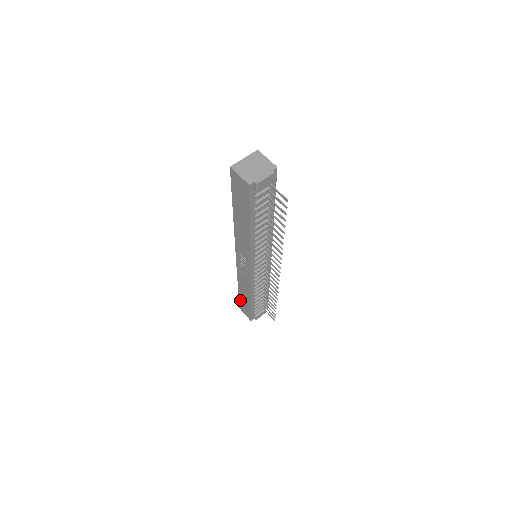
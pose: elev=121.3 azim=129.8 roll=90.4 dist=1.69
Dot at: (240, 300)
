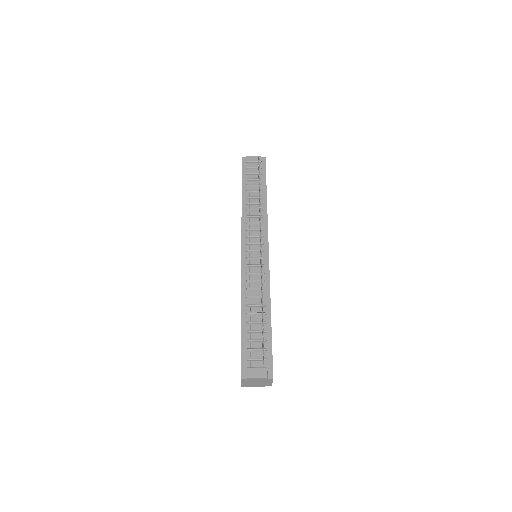
Dot at: occluded
